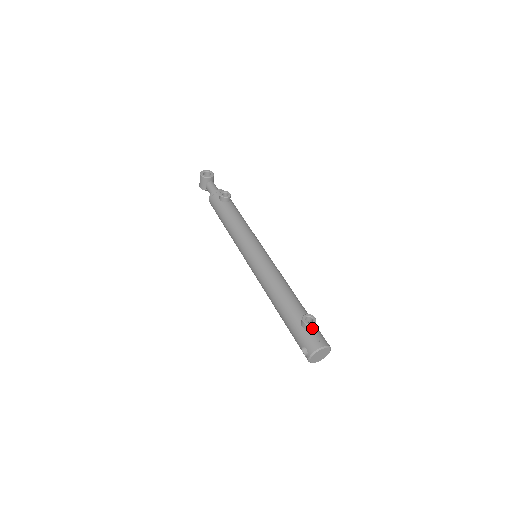
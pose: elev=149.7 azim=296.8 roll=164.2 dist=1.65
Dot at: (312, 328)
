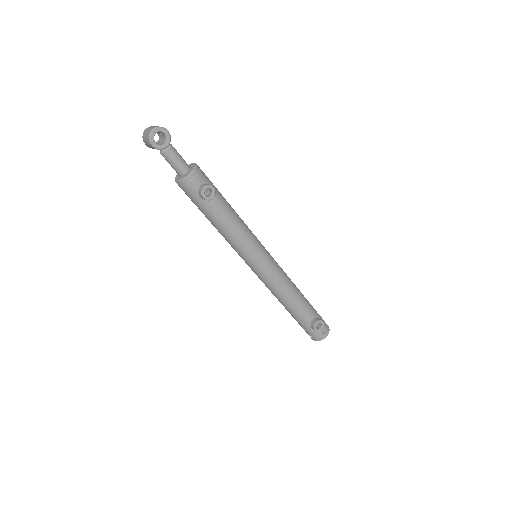
Dot at: (319, 326)
